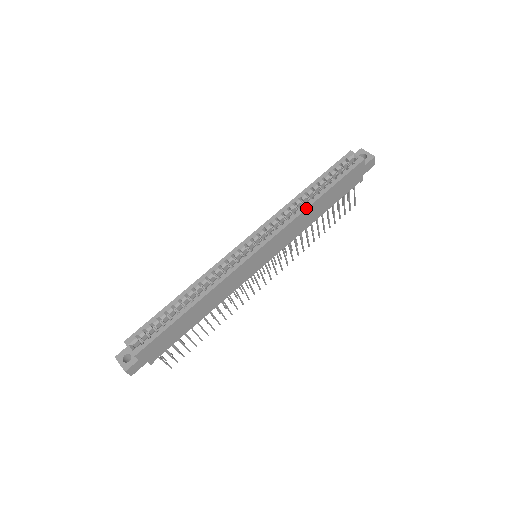
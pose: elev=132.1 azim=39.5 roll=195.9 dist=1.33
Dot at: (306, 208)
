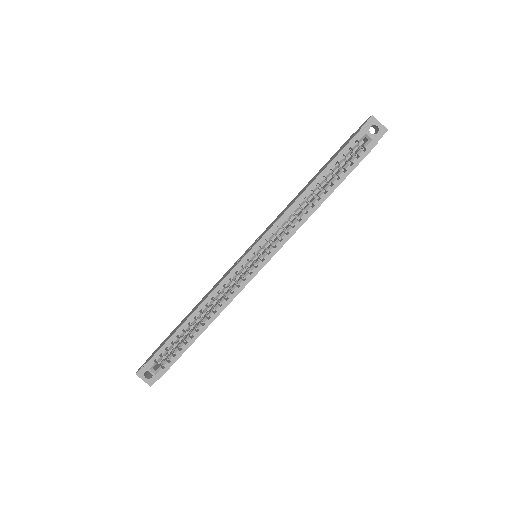
Dot at: (312, 213)
